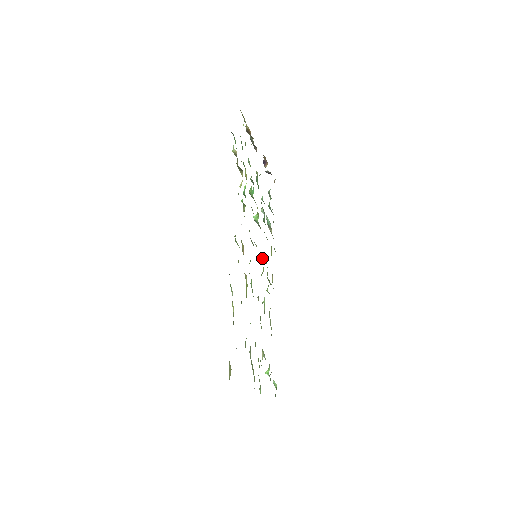
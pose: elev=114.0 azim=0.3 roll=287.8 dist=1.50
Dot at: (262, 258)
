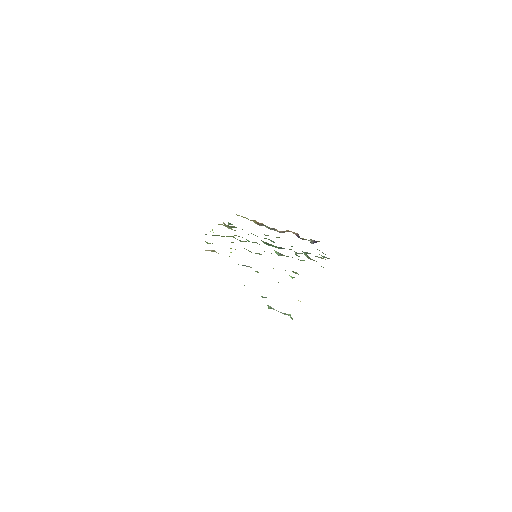
Dot at: occluded
